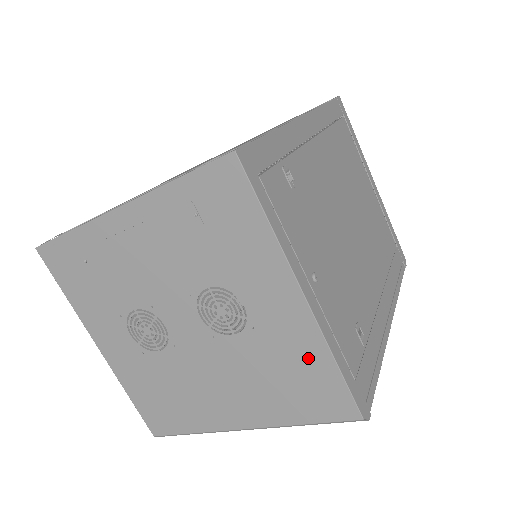
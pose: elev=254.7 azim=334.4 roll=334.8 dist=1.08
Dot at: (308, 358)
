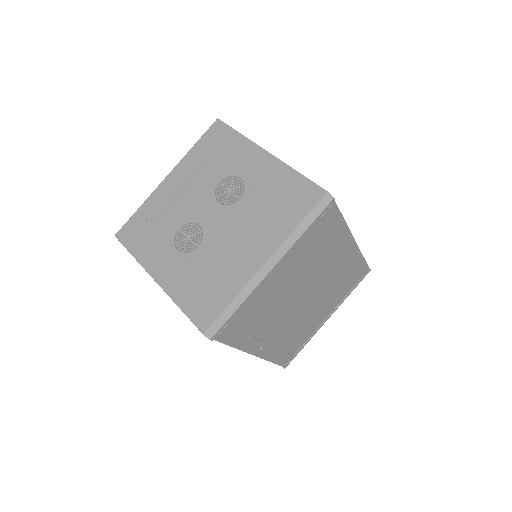
Dot at: (283, 180)
